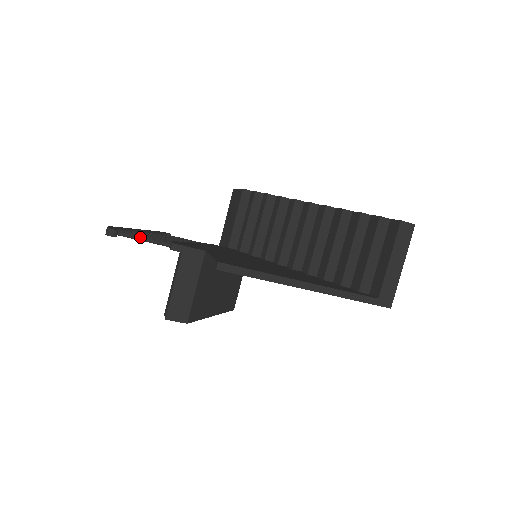
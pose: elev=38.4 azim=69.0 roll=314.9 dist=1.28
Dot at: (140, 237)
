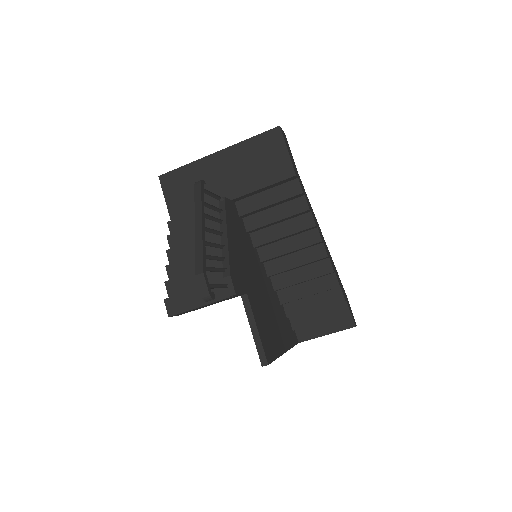
Dot at: (218, 284)
